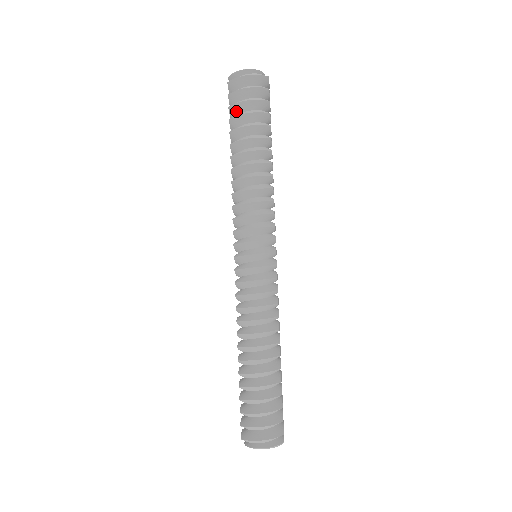
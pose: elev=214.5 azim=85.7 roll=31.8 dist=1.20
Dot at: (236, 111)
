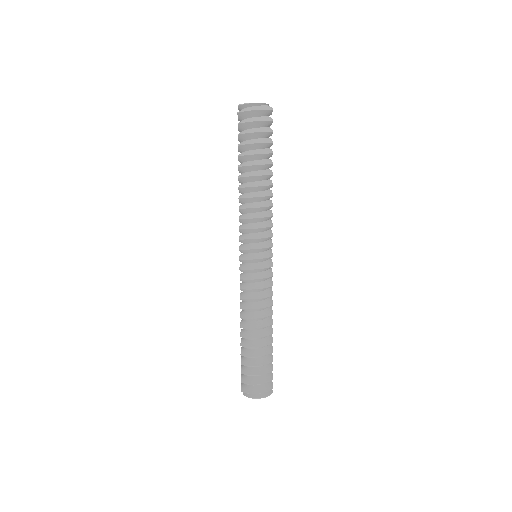
Dot at: (244, 138)
